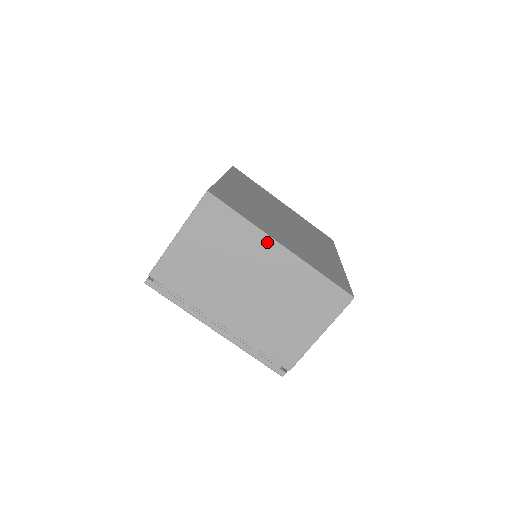
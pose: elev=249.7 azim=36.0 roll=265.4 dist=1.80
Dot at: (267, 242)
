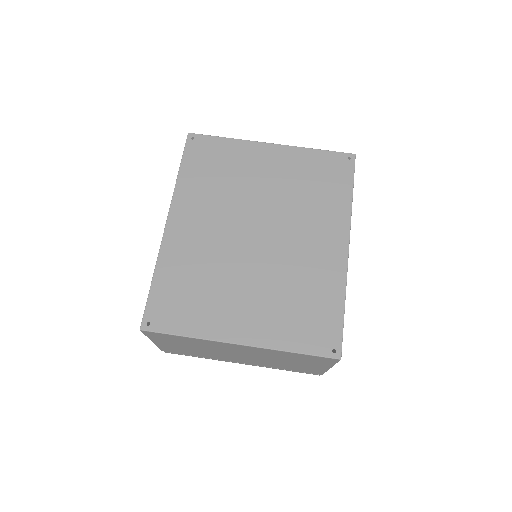
Dot at: (224, 344)
